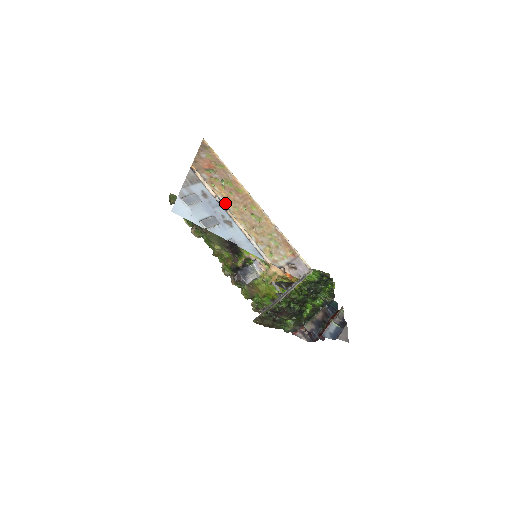
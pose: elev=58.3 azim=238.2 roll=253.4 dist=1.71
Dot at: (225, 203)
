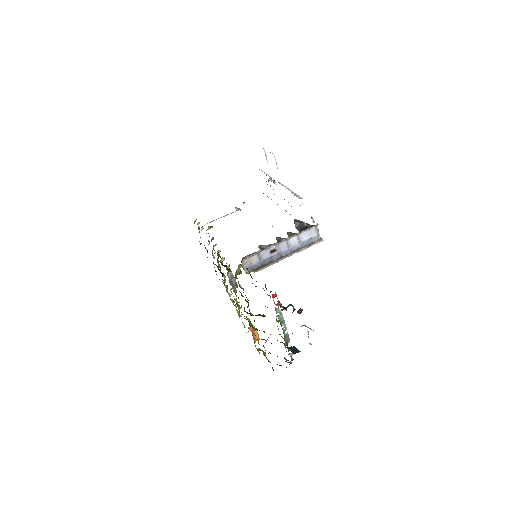
Dot at: (276, 184)
